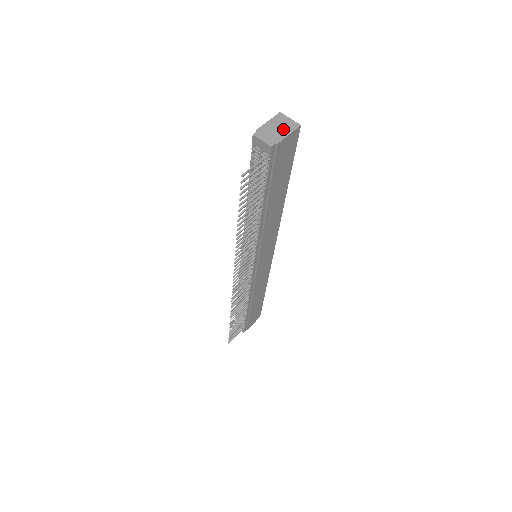
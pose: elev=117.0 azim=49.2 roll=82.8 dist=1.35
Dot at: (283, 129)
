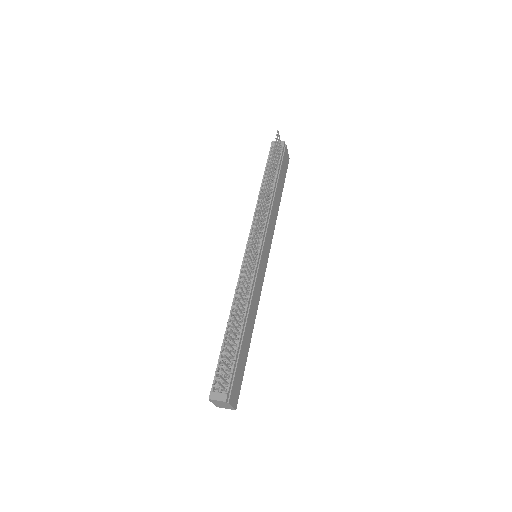
Dot at: occluded
